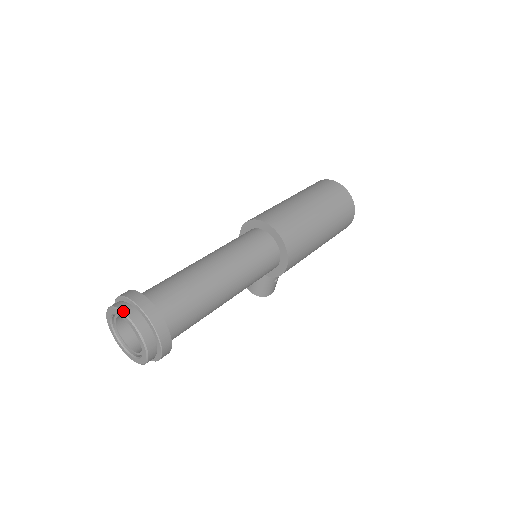
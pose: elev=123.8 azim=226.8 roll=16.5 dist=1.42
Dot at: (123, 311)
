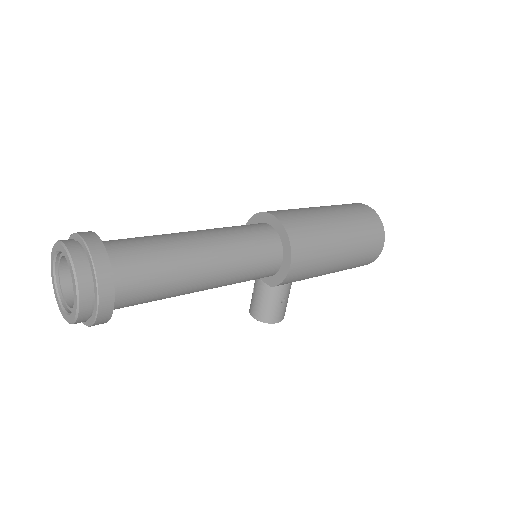
Dot at: (62, 241)
